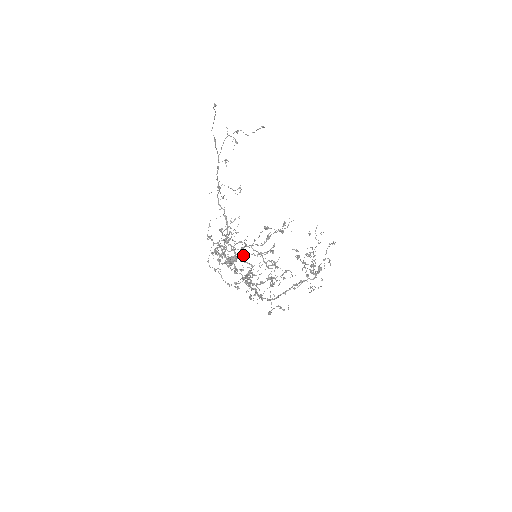
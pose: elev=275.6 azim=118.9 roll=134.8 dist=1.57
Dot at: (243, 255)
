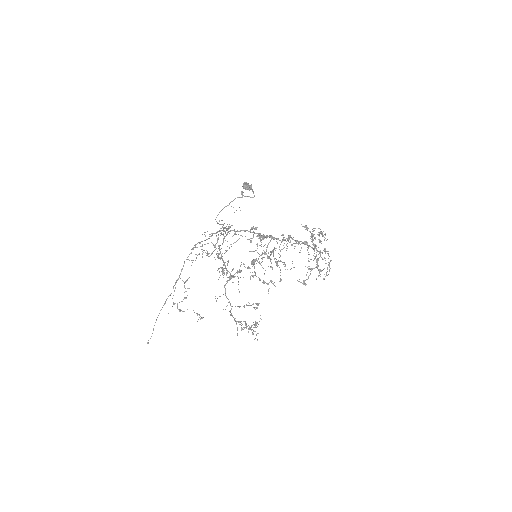
Dot at: occluded
